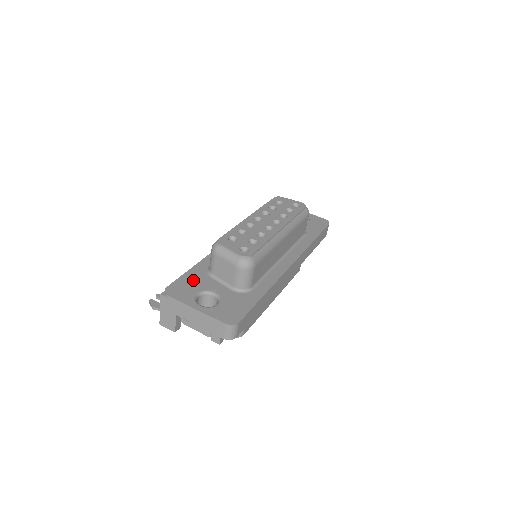
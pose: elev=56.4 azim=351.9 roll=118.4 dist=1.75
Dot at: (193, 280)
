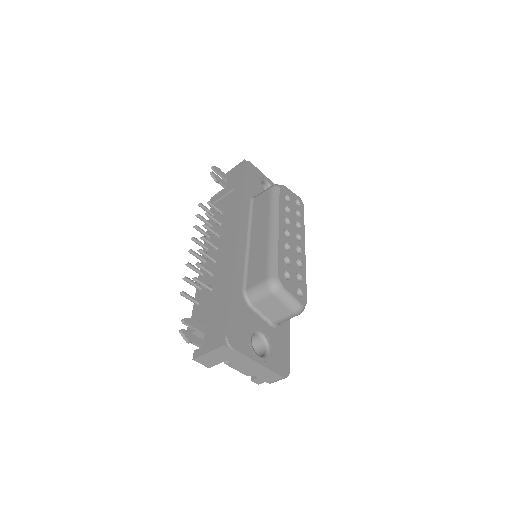
Dot at: (241, 316)
